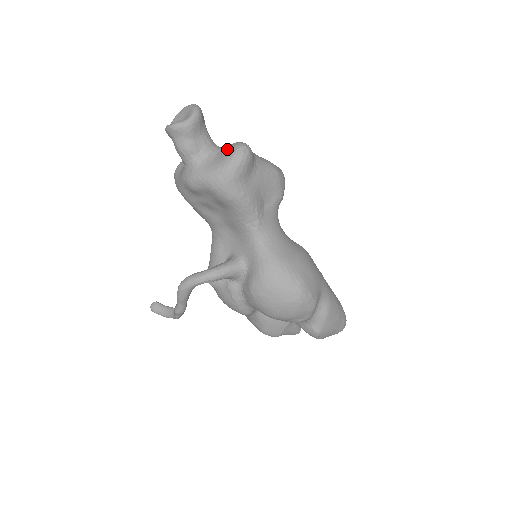
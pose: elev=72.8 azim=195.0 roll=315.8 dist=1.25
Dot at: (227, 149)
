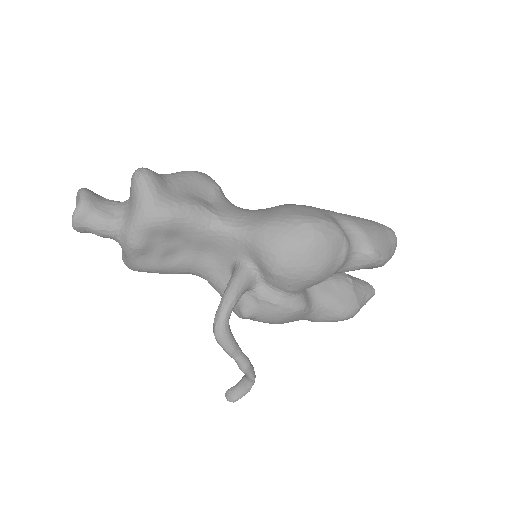
Dot at: (130, 188)
